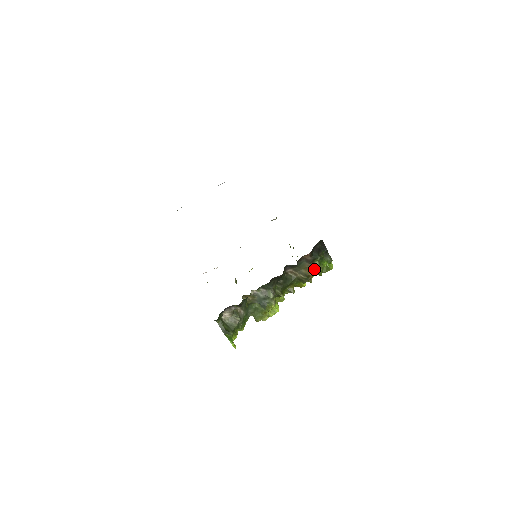
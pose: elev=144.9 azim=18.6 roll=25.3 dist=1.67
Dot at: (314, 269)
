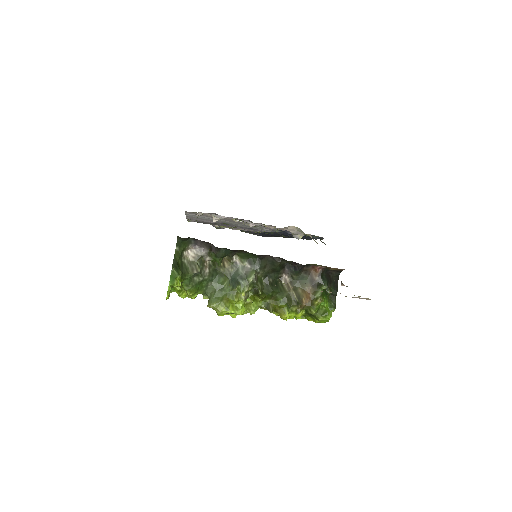
Dot at: (312, 298)
